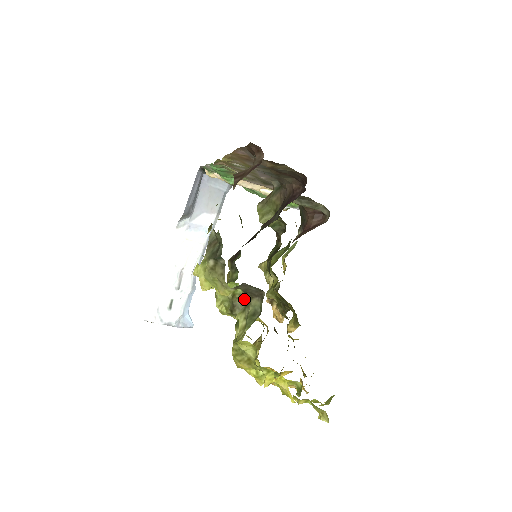
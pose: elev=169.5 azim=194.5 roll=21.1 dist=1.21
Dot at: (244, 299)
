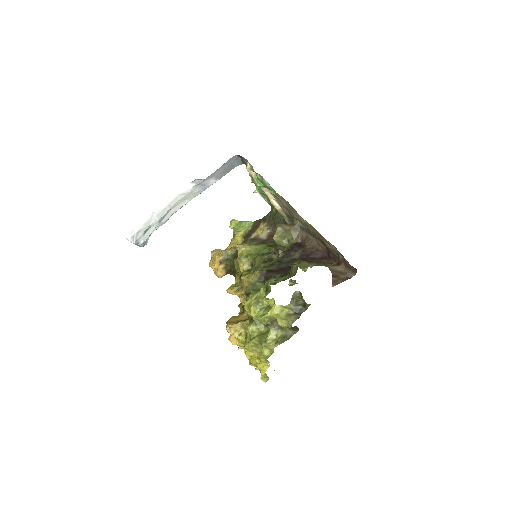
Dot at: occluded
